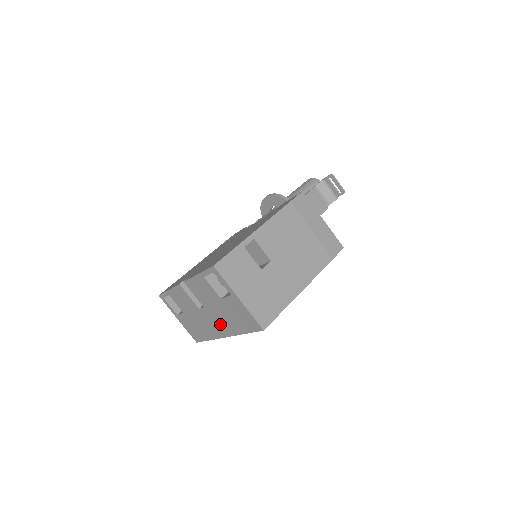
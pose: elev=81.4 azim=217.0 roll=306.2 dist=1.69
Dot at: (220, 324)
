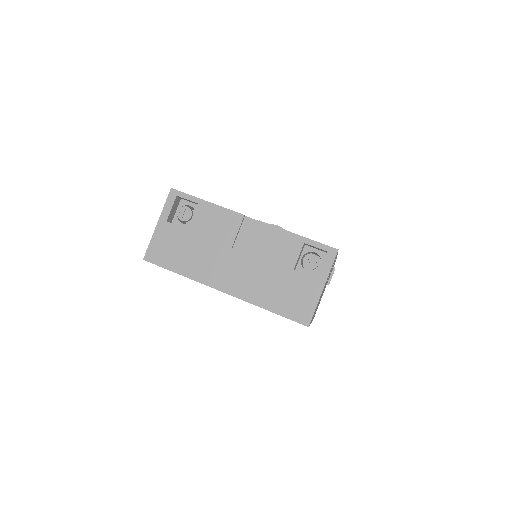
Dot at: (242, 280)
